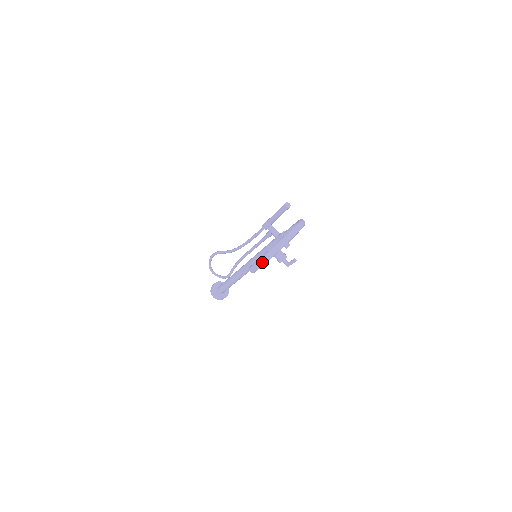
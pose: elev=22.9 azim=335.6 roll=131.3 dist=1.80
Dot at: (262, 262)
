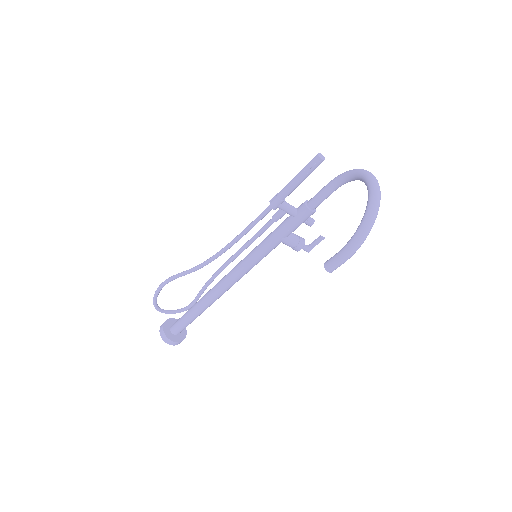
Dot at: (356, 248)
